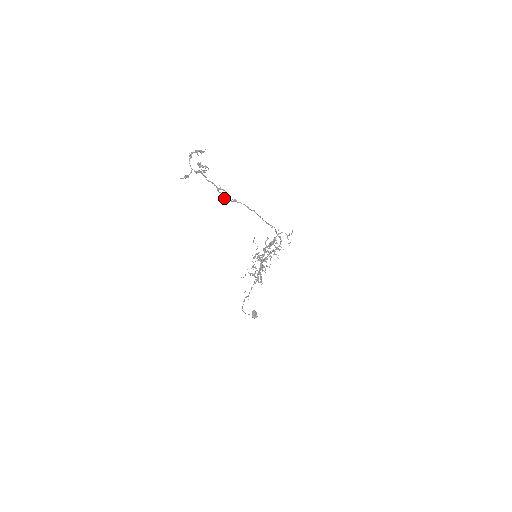
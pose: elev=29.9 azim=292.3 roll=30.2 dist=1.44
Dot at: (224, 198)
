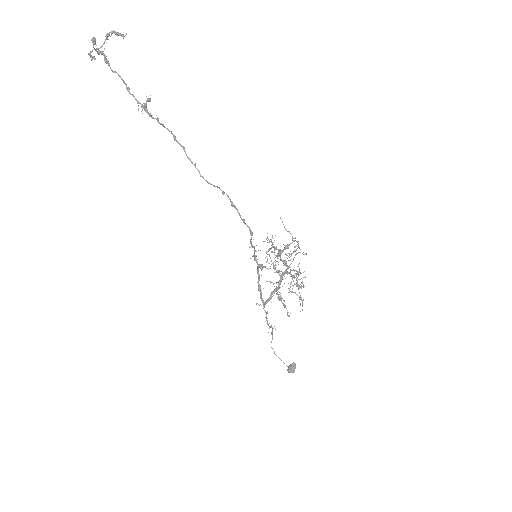
Dot at: occluded
